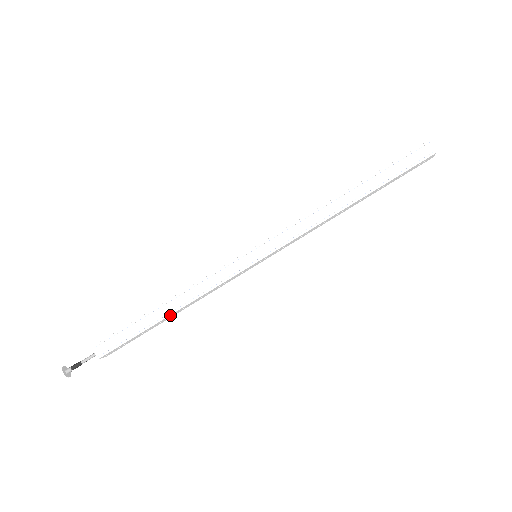
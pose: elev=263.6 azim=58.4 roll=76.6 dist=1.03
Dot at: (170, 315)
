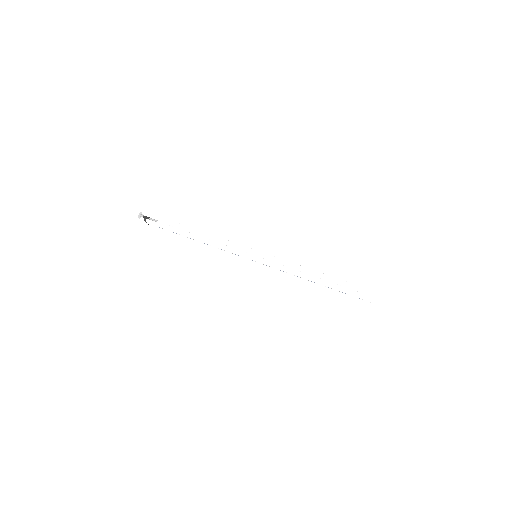
Dot at: (201, 233)
